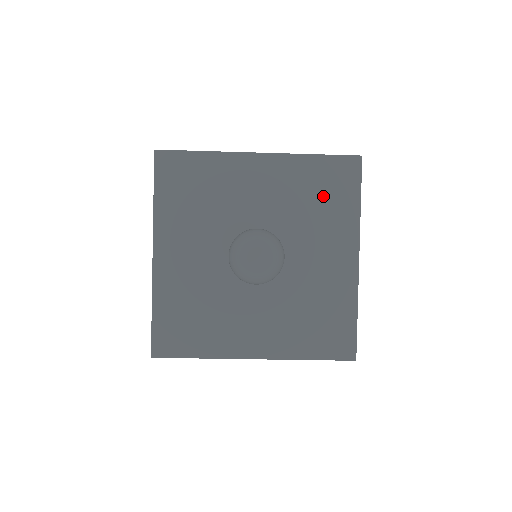
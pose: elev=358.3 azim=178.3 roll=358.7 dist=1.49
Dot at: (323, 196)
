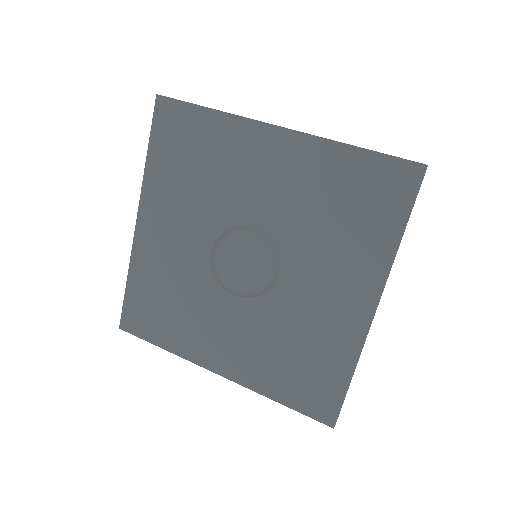
Dot at: (350, 210)
